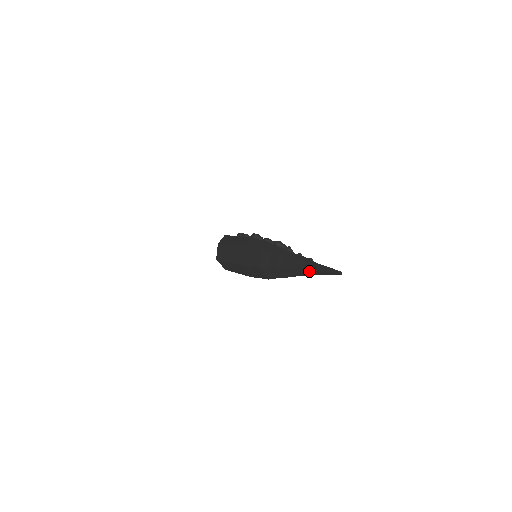
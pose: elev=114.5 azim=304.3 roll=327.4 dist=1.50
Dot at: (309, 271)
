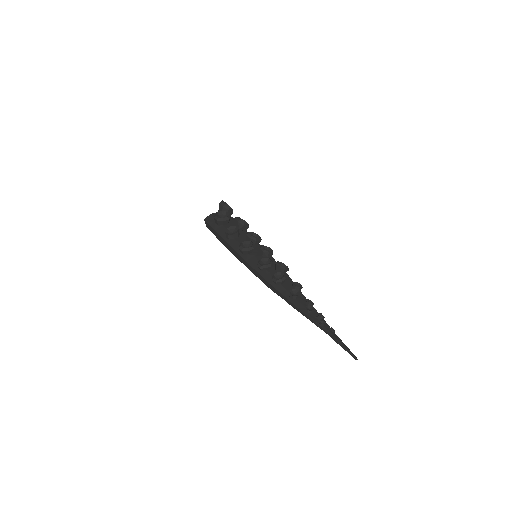
Dot at: occluded
